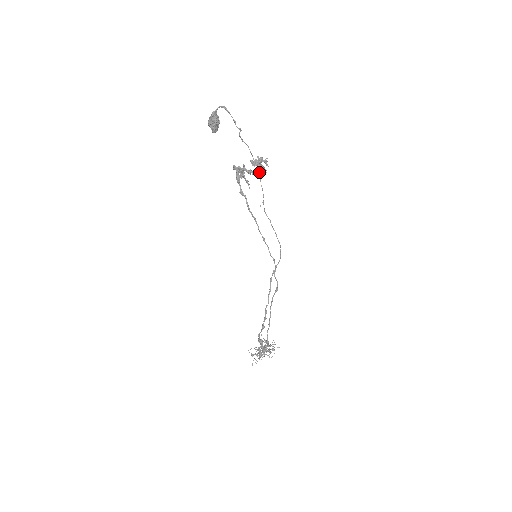
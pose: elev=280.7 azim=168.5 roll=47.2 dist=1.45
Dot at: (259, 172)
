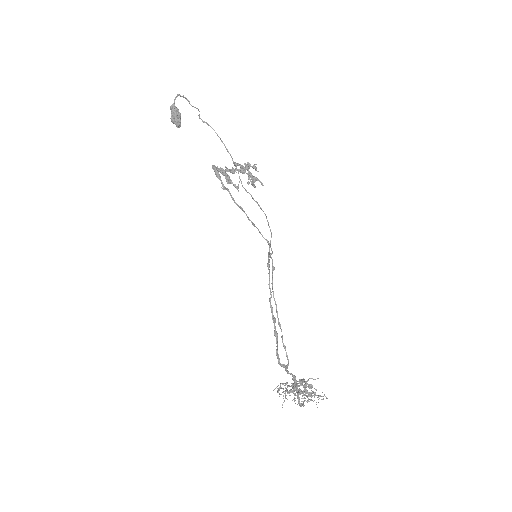
Dot at: (243, 170)
